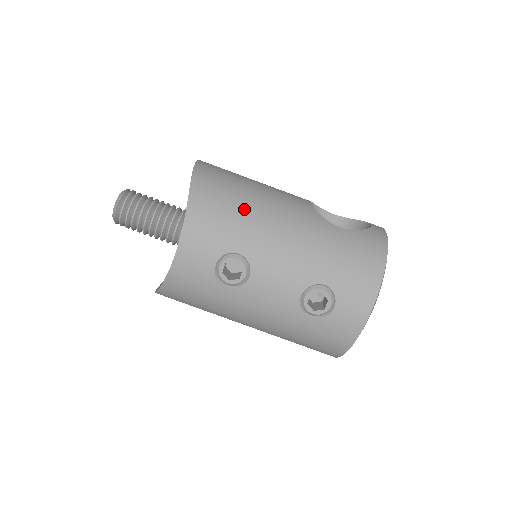
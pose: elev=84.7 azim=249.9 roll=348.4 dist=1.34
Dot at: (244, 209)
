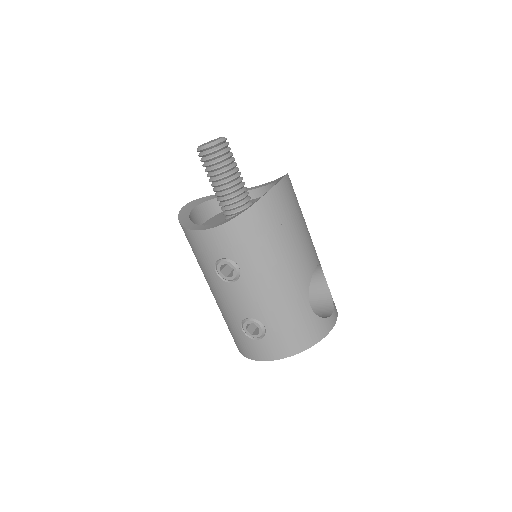
Dot at: (270, 247)
